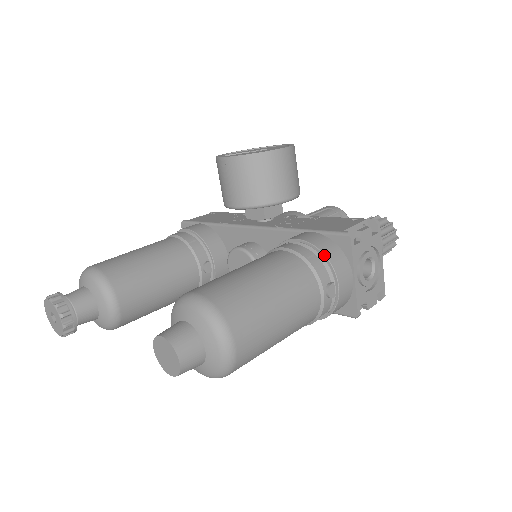
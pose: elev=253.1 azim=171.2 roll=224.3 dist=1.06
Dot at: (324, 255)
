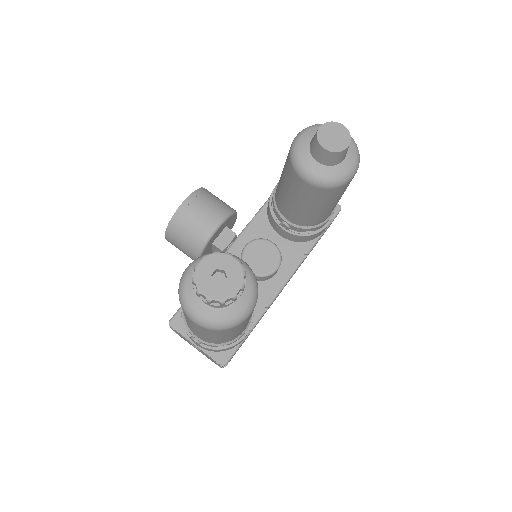
Dot at: occluded
